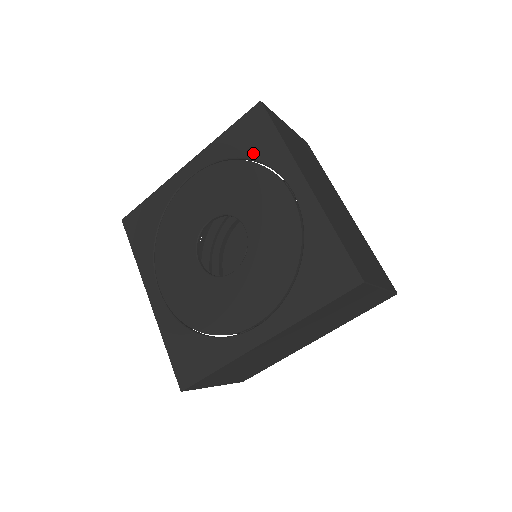
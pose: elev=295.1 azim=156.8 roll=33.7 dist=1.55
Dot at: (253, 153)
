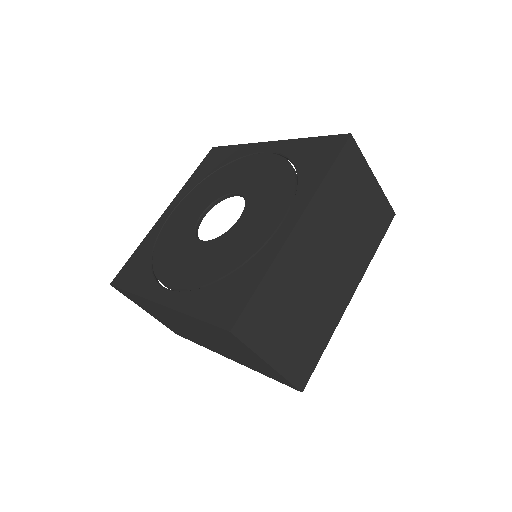
Dot at: (303, 169)
